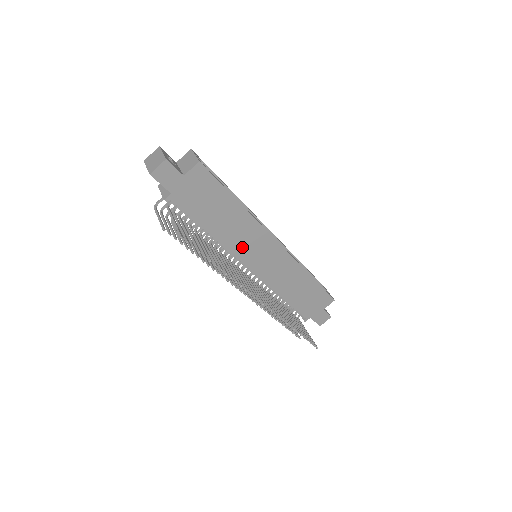
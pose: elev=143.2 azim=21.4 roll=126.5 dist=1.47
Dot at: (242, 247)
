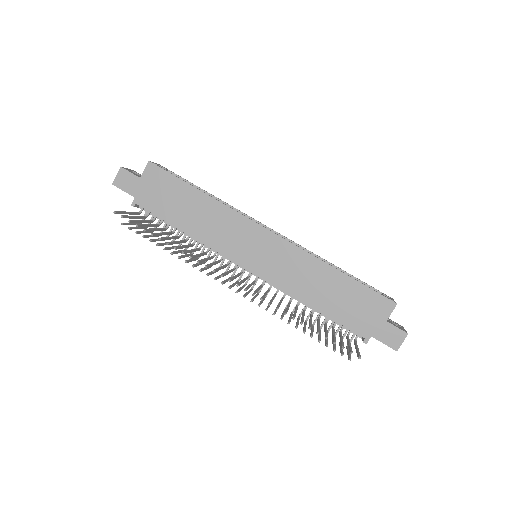
Dot at: (226, 242)
